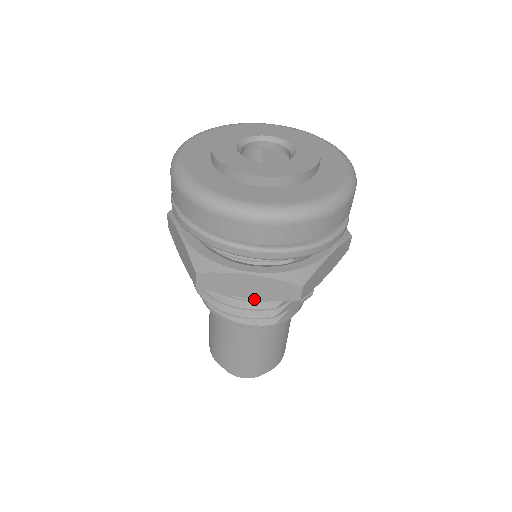
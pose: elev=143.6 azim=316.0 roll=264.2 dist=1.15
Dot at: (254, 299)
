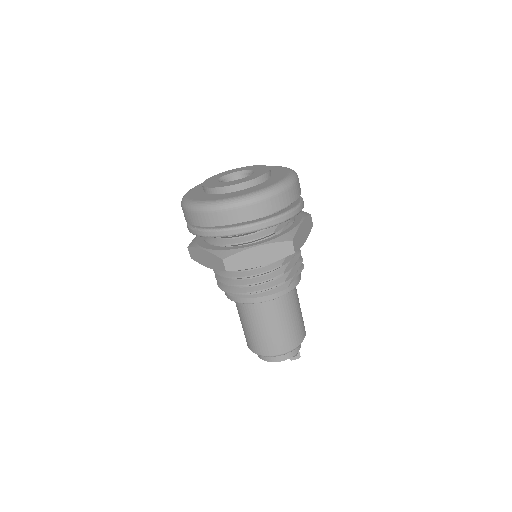
Dot at: (266, 271)
